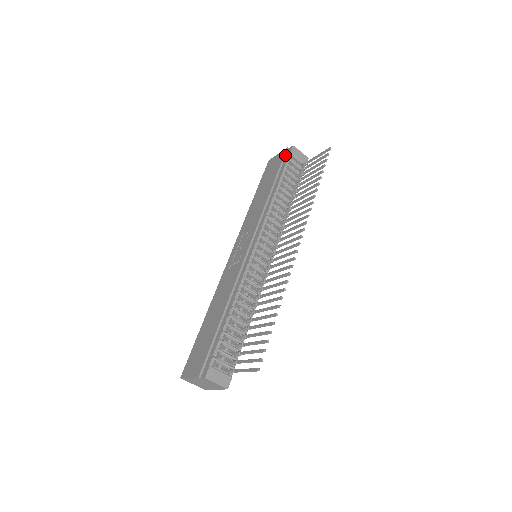
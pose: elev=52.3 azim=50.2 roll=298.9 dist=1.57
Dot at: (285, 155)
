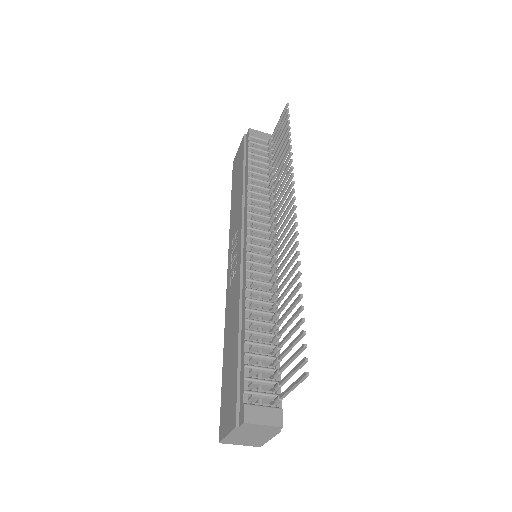
Dot at: (245, 142)
